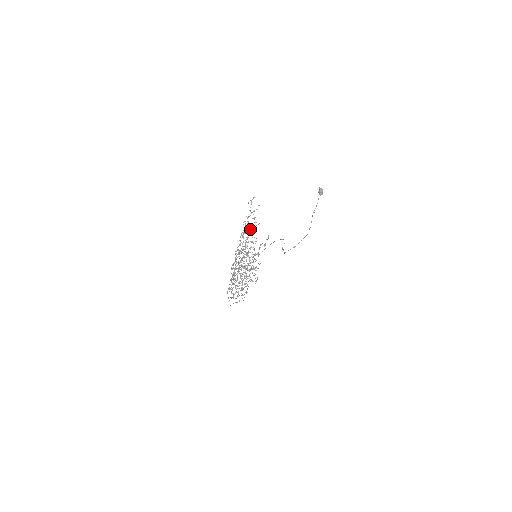
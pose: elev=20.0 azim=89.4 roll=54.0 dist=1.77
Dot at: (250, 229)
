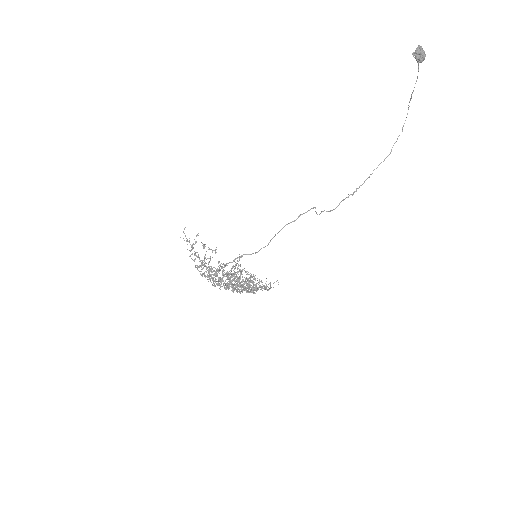
Dot at: (204, 259)
